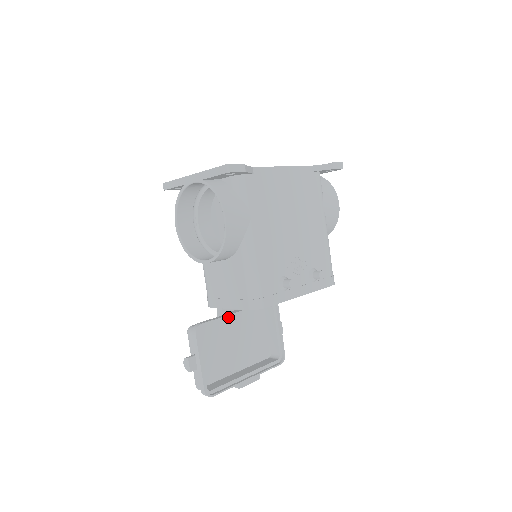
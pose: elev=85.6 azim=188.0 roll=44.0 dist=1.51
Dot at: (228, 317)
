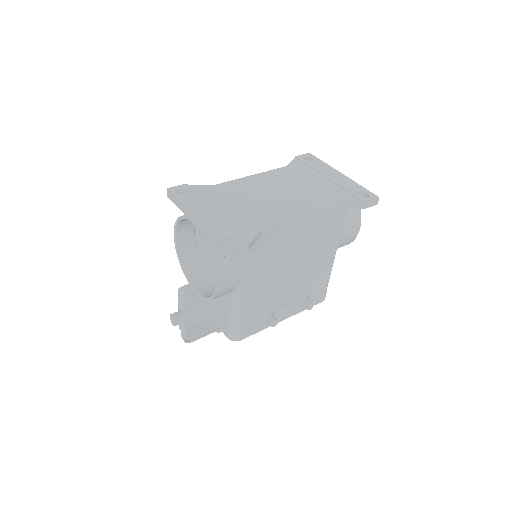
Dot at: occluded
